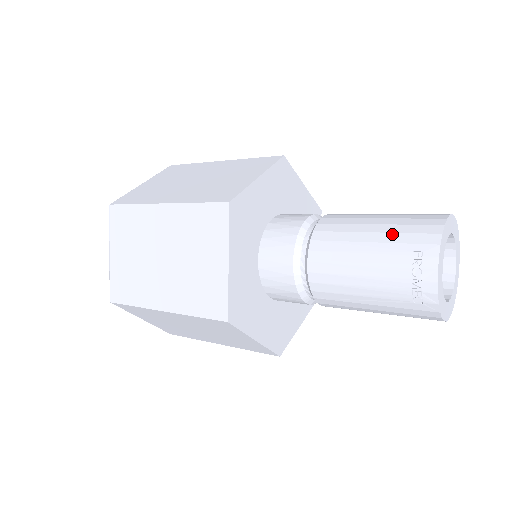
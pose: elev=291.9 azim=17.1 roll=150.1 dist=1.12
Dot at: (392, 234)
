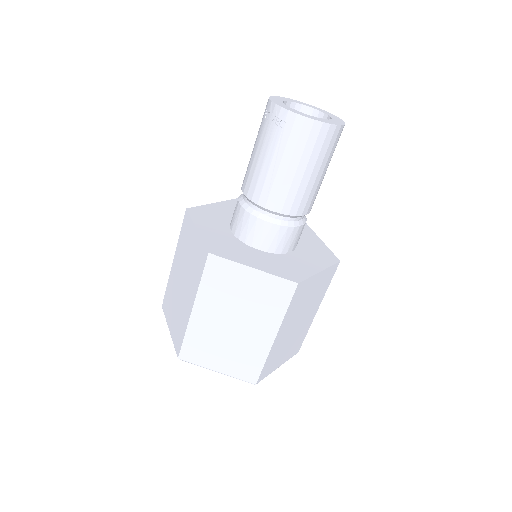
Dot at: occluded
